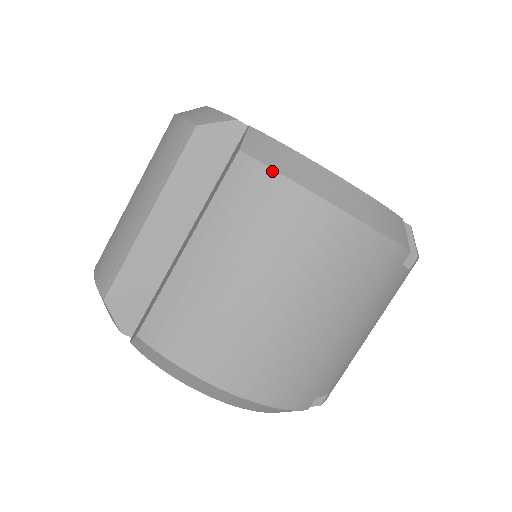
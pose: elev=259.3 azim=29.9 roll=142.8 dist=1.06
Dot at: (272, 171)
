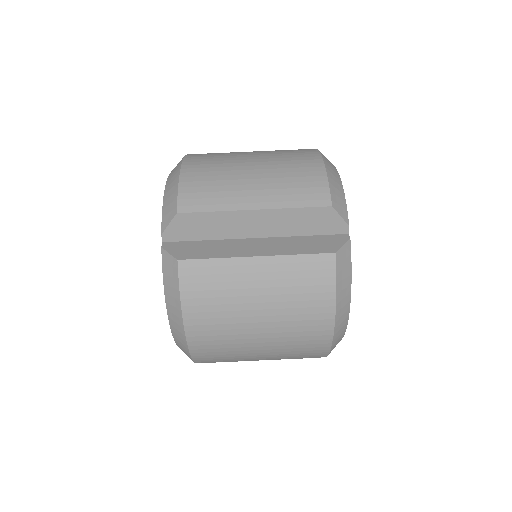
Dot at: (335, 281)
